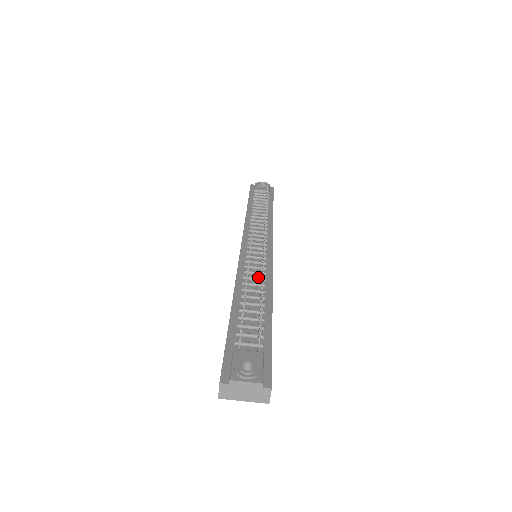
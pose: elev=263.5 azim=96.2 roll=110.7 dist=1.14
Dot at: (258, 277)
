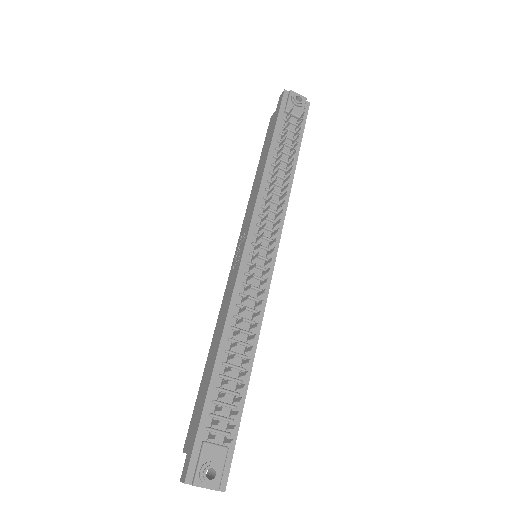
Dot at: (249, 316)
